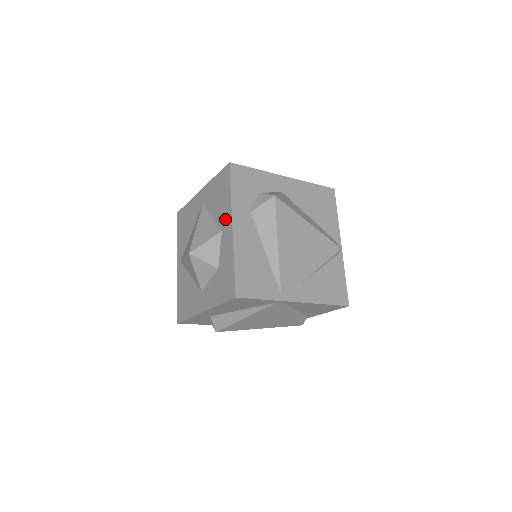
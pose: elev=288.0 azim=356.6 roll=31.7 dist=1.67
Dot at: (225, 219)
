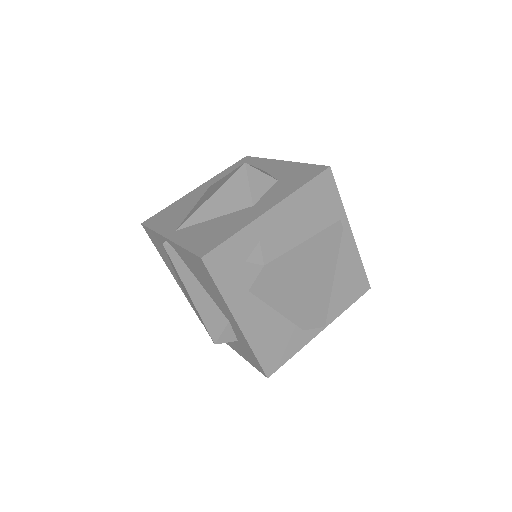
Dot at: (266, 166)
